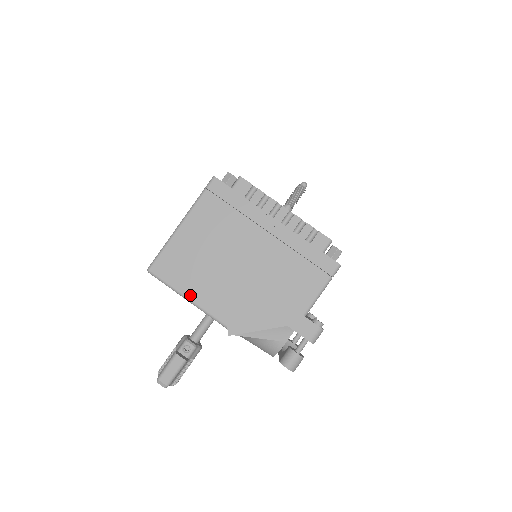
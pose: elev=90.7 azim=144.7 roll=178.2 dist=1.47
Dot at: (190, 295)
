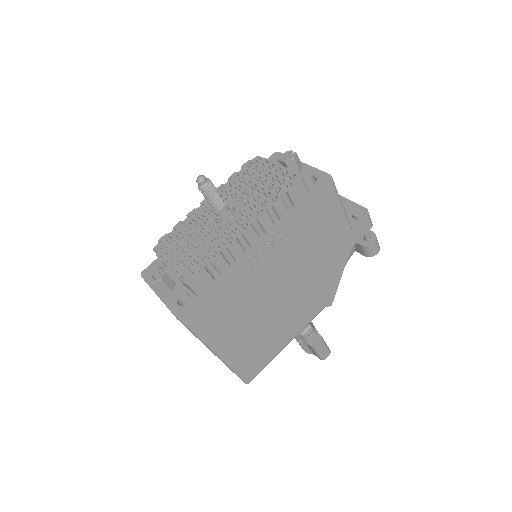
Dot at: (286, 343)
